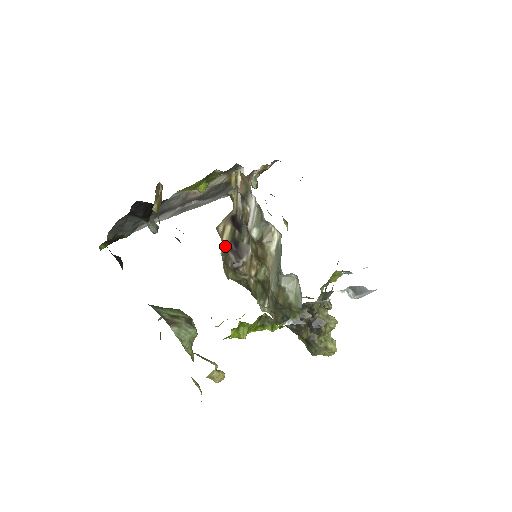
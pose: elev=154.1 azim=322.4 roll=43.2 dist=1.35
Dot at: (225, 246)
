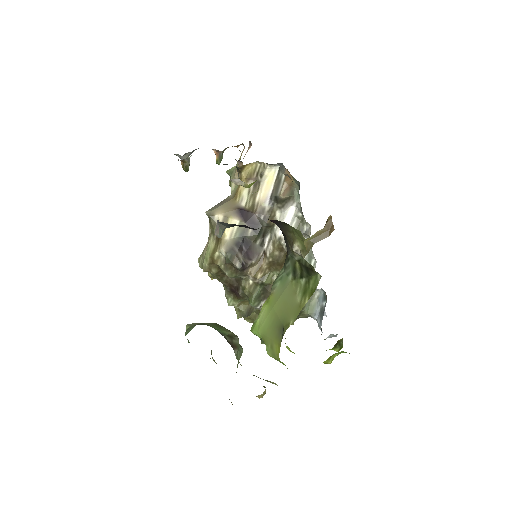
Dot at: (231, 242)
